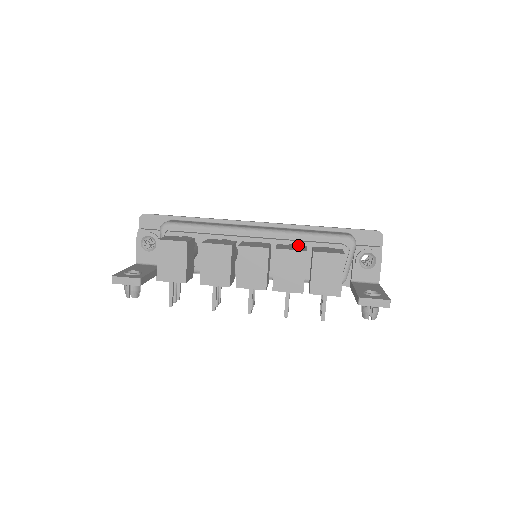
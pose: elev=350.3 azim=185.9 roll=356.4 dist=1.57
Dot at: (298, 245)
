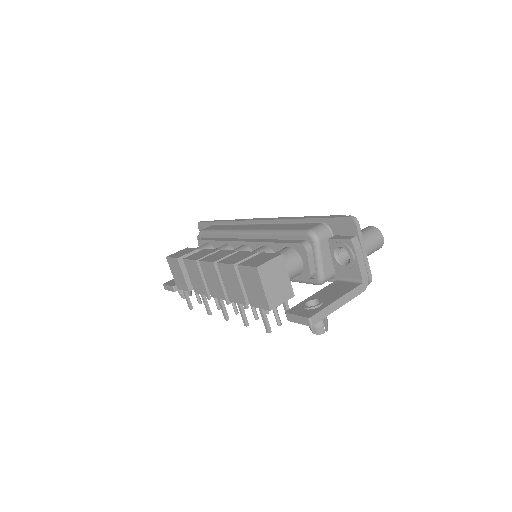
Dot at: (269, 246)
